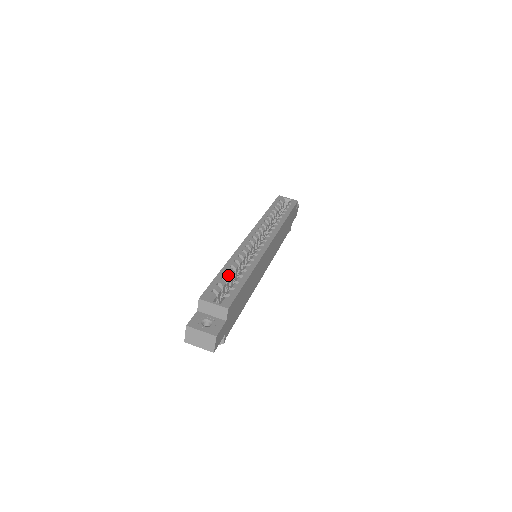
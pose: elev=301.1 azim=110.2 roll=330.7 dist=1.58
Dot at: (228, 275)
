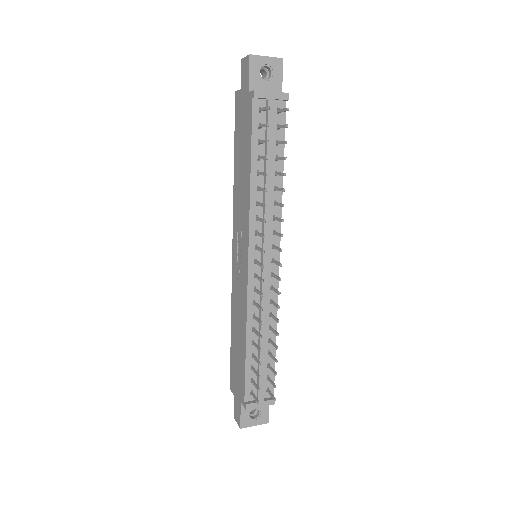
Dot at: occluded
